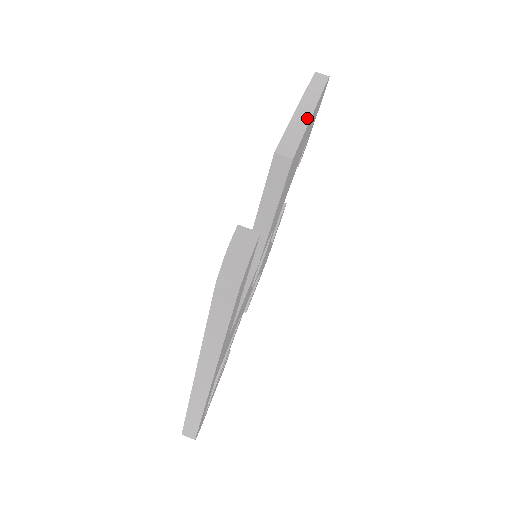
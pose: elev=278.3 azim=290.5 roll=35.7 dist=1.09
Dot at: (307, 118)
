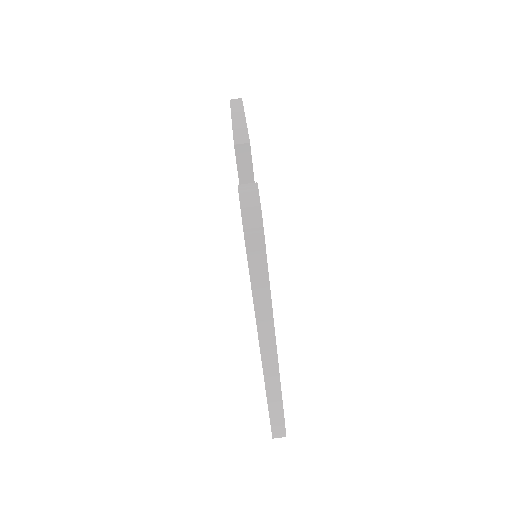
Dot at: (243, 121)
